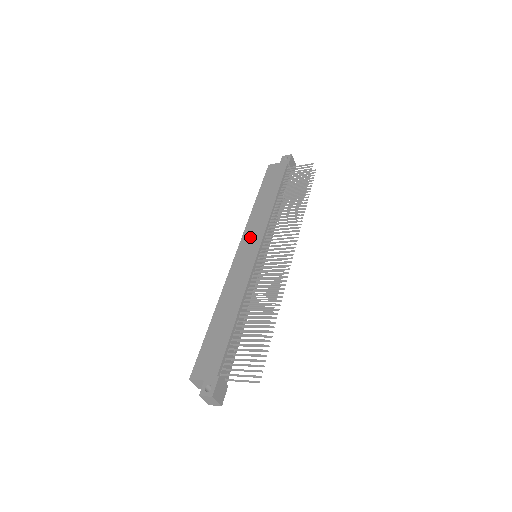
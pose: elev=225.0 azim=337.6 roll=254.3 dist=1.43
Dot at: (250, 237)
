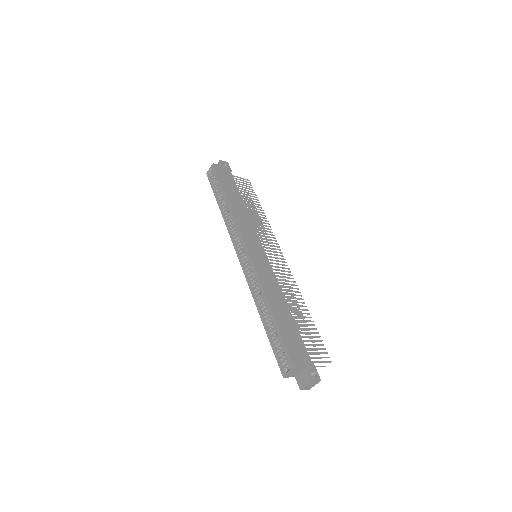
Dot at: (249, 237)
